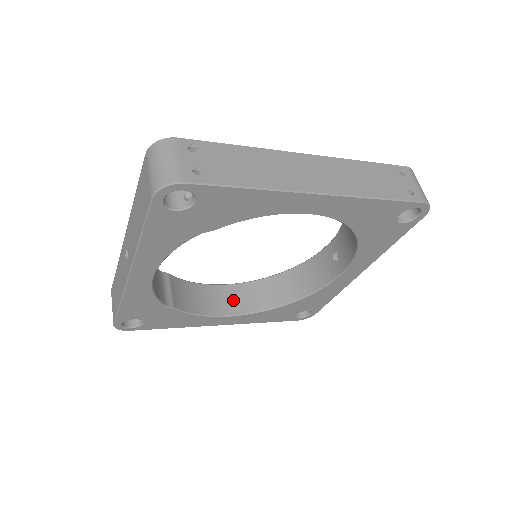
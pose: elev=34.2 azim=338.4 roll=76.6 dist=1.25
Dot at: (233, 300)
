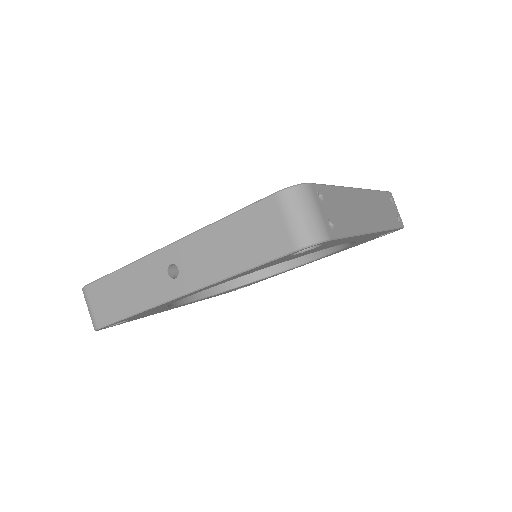
Dot at: occluded
